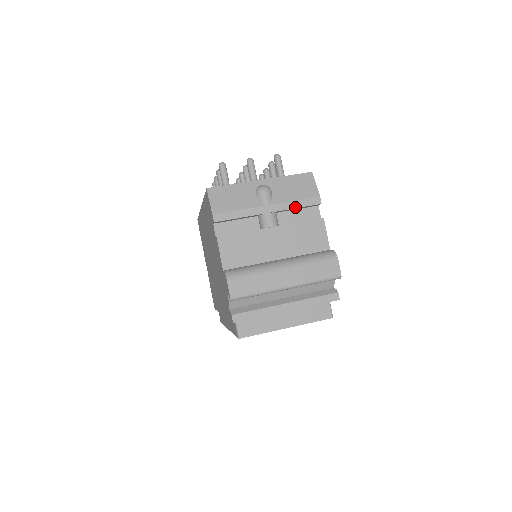
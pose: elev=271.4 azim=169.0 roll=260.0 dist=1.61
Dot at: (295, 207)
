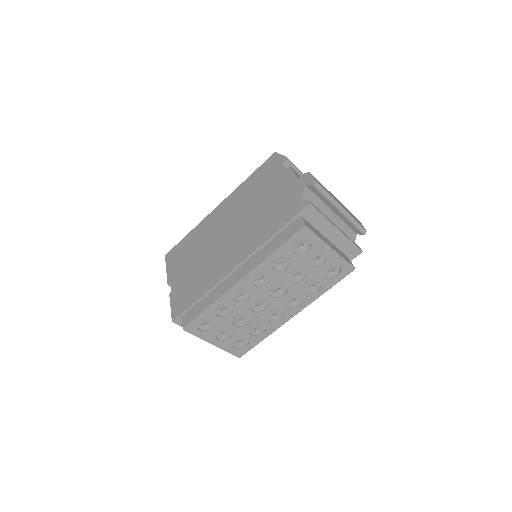
Dot at: occluded
